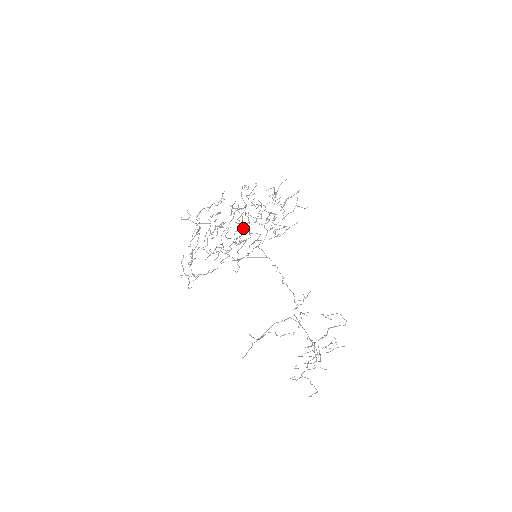
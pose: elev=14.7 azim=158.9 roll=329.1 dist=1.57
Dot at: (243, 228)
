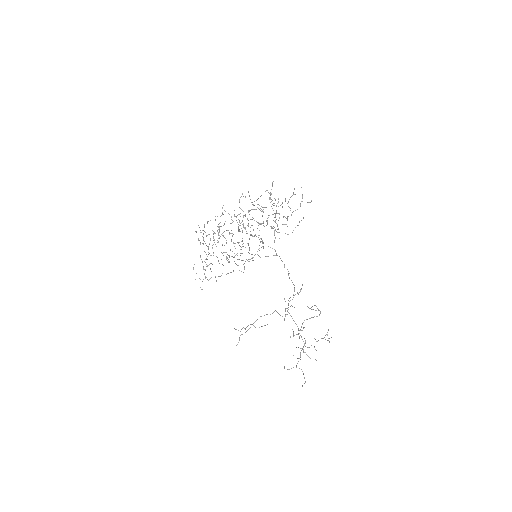
Dot at: occluded
